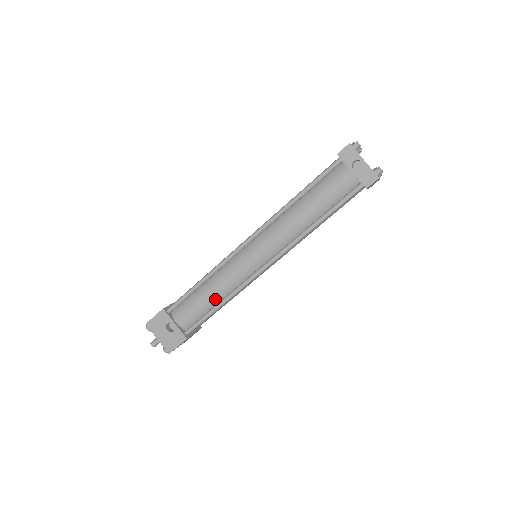
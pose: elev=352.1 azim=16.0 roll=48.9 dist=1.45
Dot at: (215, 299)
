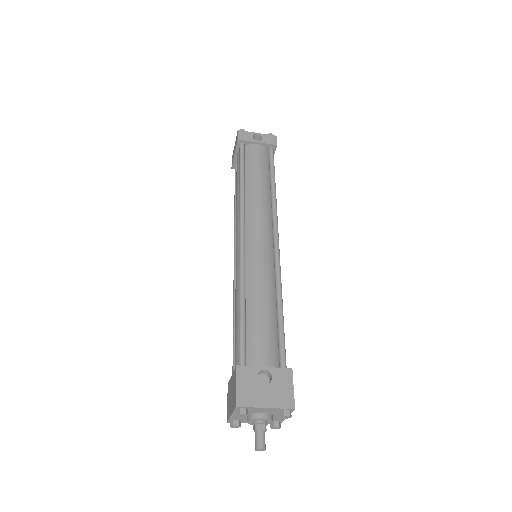
Dot at: (271, 306)
